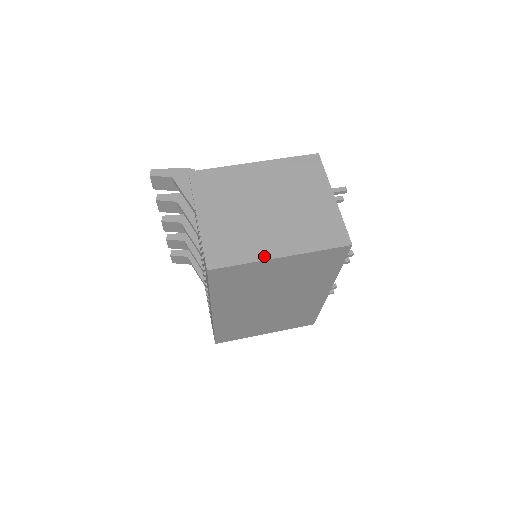
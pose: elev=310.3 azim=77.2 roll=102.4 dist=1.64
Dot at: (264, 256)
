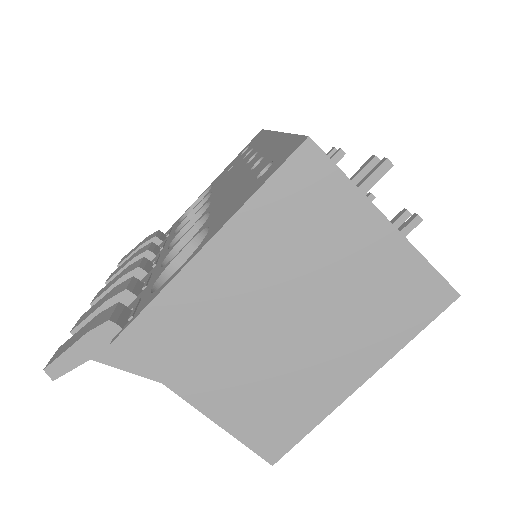
Dot at: (336, 399)
